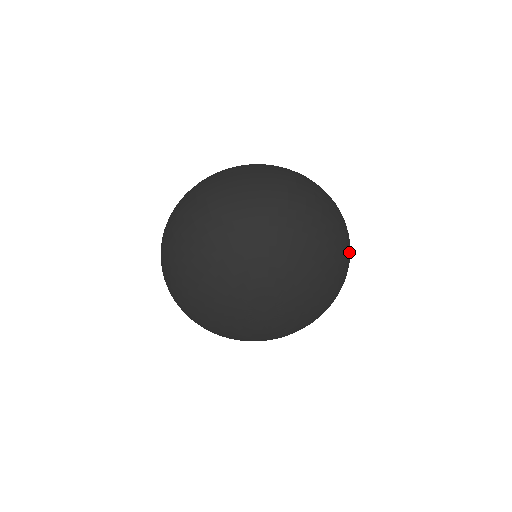
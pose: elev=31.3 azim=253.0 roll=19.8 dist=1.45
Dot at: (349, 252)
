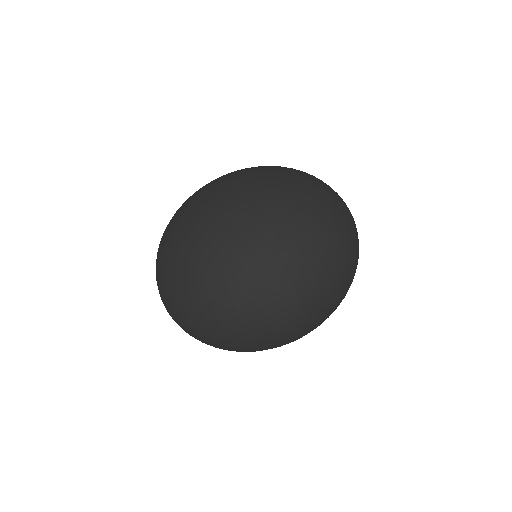
Dot at: (317, 314)
